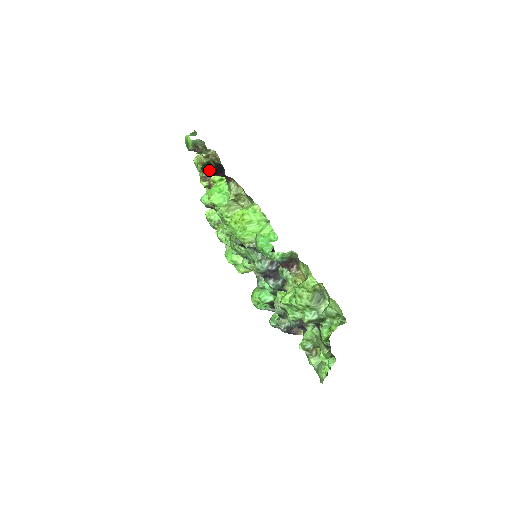
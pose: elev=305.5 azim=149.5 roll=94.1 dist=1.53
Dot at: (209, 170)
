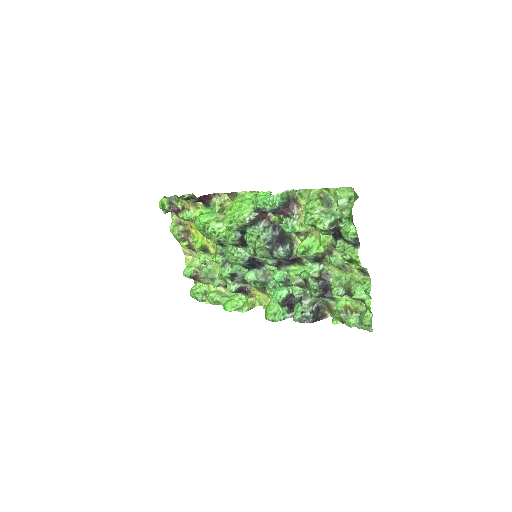
Dot at: occluded
